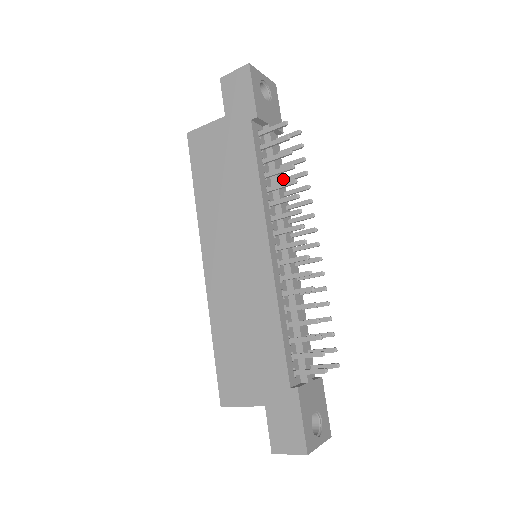
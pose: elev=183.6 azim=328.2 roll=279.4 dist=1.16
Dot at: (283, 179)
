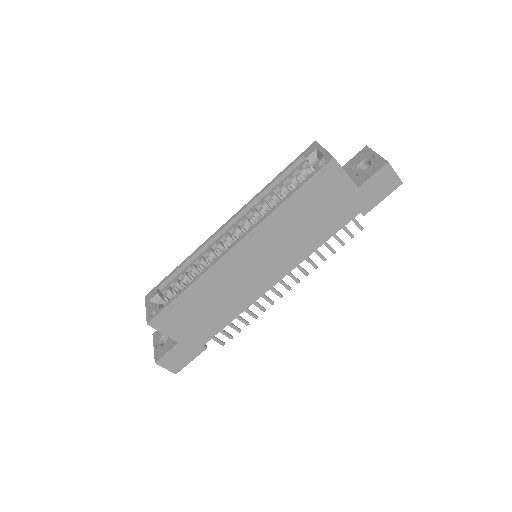
Dot at: occluded
